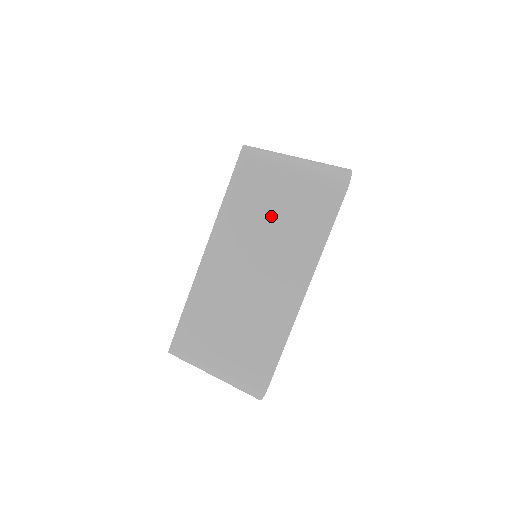
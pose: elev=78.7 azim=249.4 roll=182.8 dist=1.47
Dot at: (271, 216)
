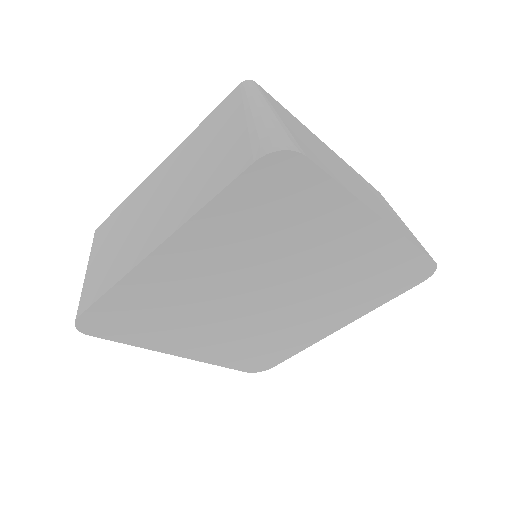
Dot at: (204, 155)
